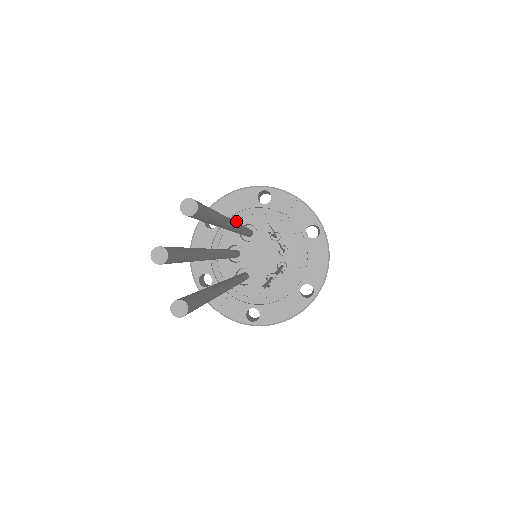
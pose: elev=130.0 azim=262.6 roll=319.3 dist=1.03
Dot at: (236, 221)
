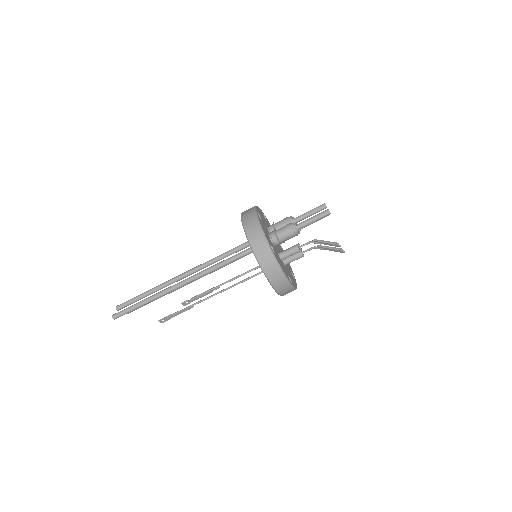
Dot at: occluded
